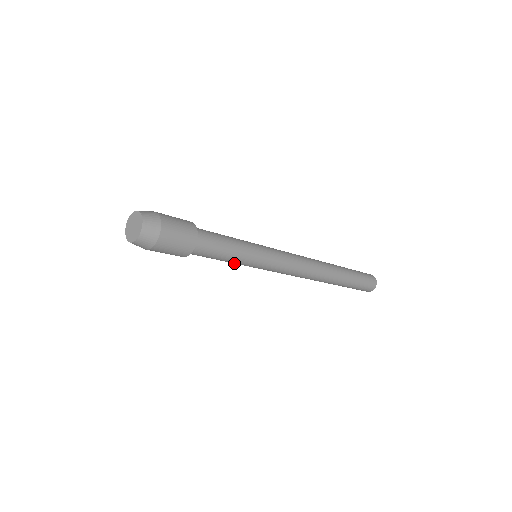
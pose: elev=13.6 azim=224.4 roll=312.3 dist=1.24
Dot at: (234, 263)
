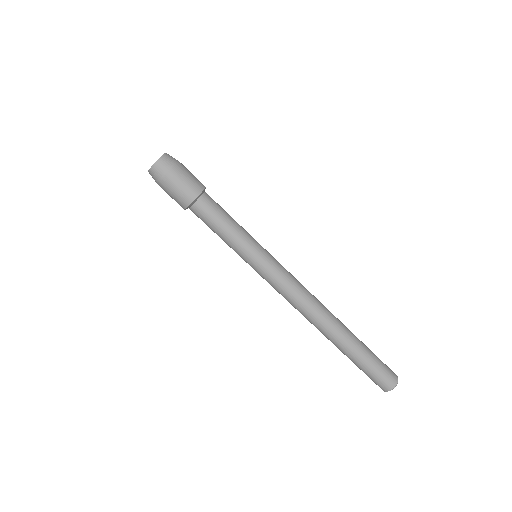
Dot at: (232, 246)
